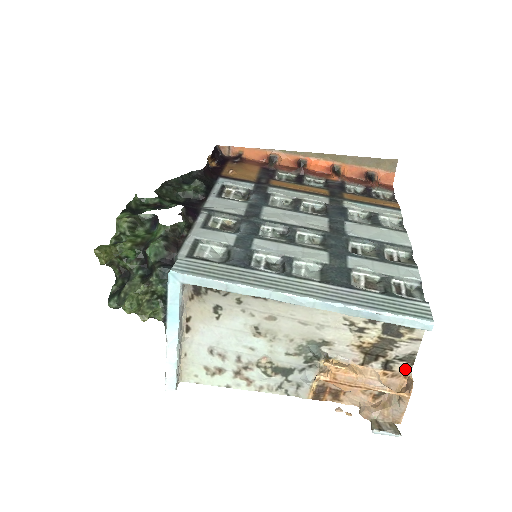
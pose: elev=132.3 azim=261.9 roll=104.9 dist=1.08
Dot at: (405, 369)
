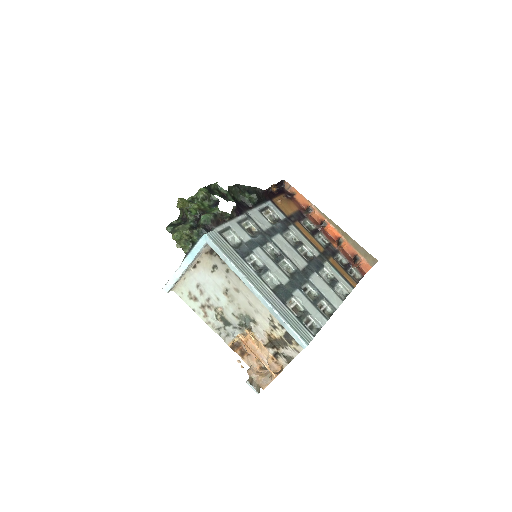
Dot at: (284, 363)
